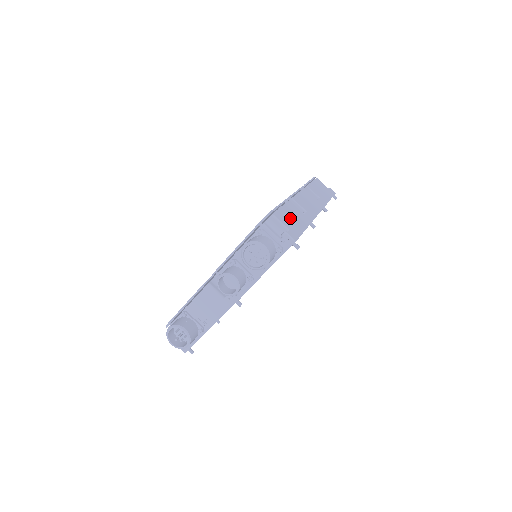
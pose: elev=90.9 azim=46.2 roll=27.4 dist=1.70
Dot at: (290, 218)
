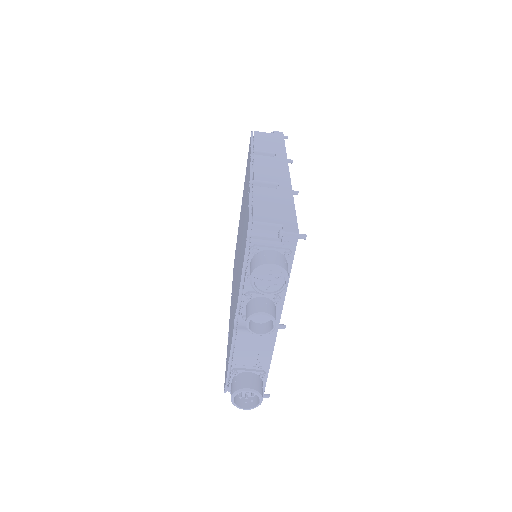
Dot at: (271, 208)
